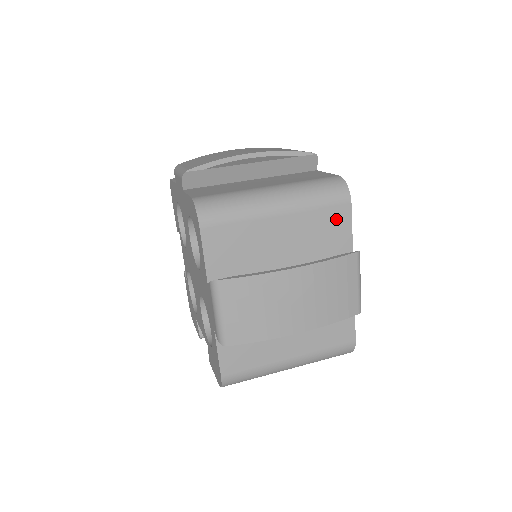
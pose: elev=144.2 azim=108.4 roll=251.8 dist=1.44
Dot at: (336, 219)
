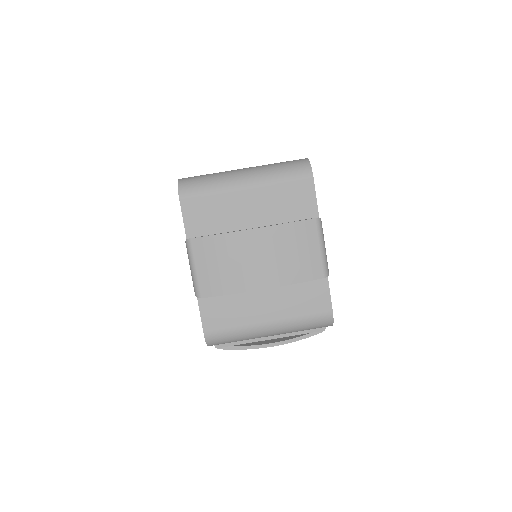
Dot at: occluded
